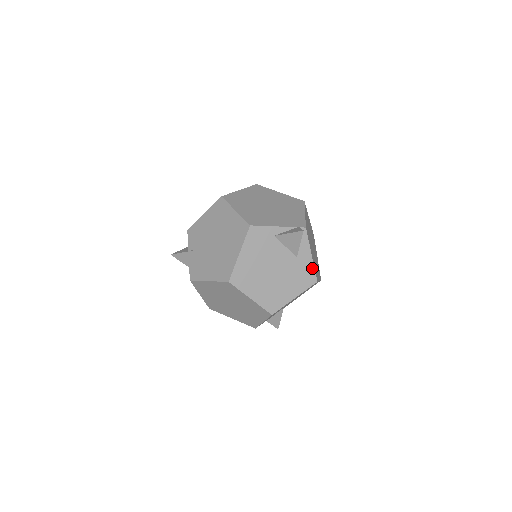
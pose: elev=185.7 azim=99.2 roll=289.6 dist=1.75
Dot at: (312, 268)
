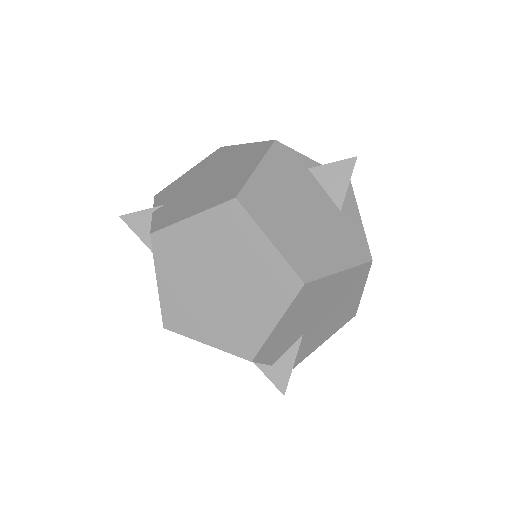
Dot at: (363, 237)
